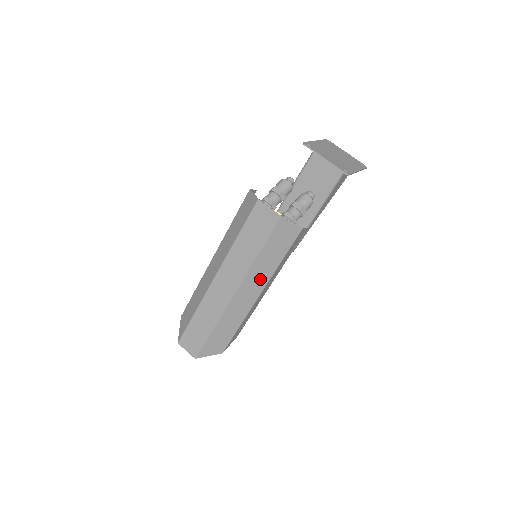
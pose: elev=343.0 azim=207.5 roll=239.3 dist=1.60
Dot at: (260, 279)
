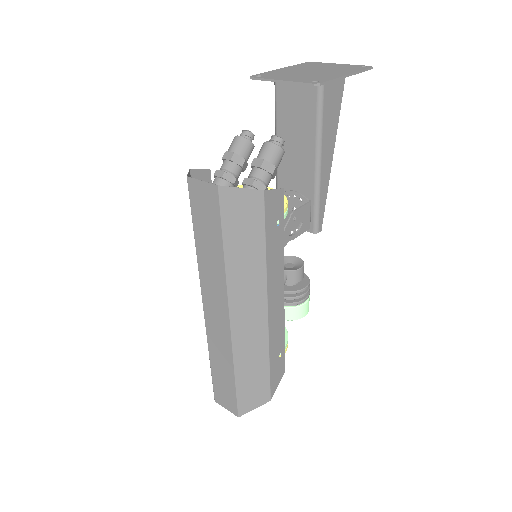
Dot at: (252, 286)
